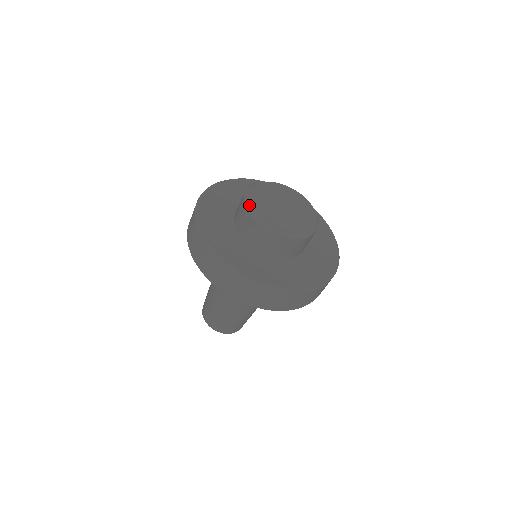
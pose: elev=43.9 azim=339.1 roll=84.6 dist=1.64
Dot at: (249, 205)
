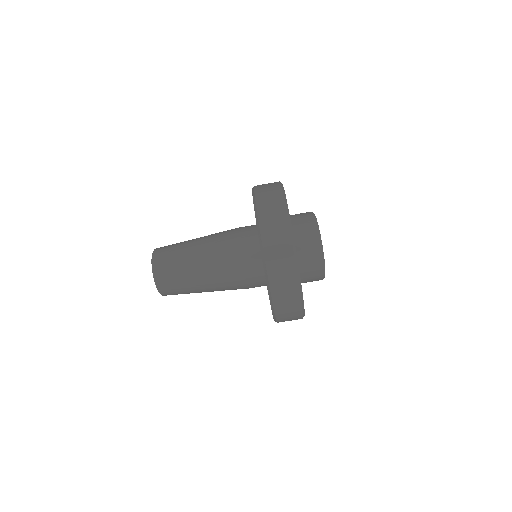
Dot at: occluded
